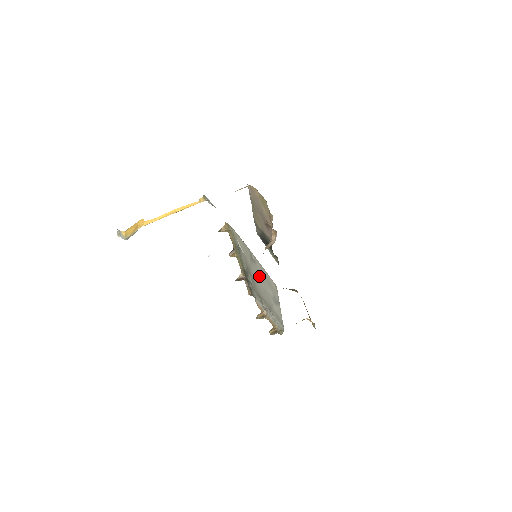
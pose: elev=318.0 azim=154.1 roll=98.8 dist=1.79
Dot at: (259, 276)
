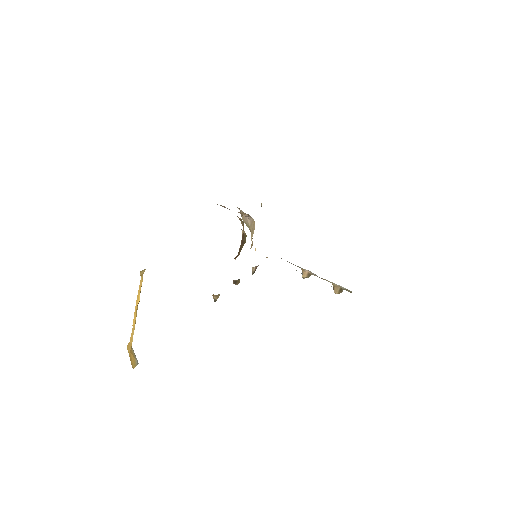
Dot at: occluded
